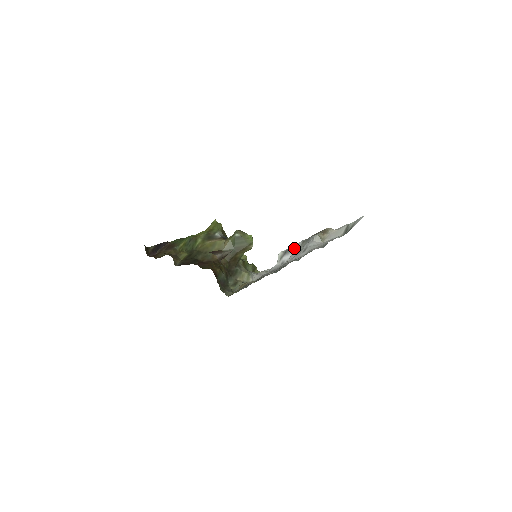
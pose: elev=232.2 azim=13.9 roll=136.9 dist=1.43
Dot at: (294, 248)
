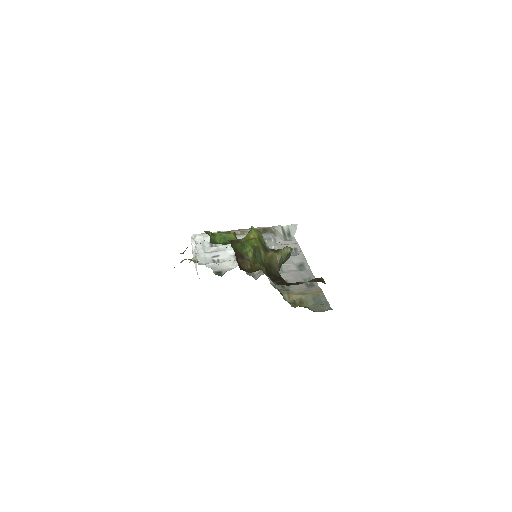
Dot at: occluded
